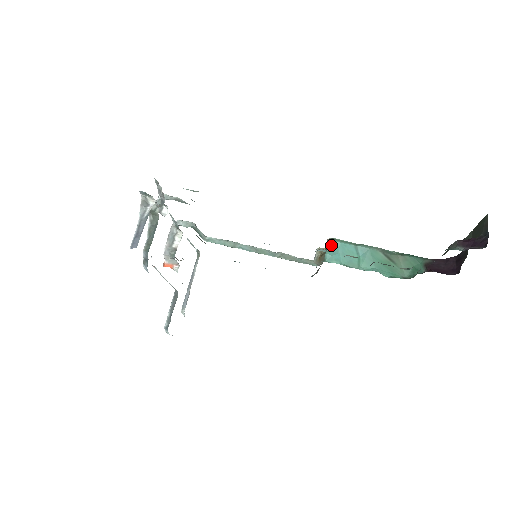
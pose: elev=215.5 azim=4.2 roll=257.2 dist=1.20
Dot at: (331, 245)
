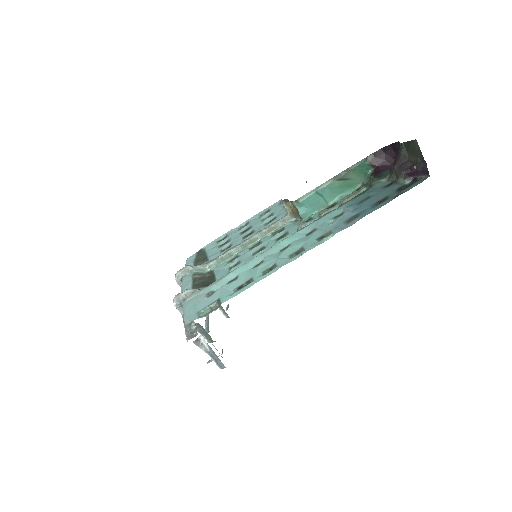
Dot at: (298, 206)
